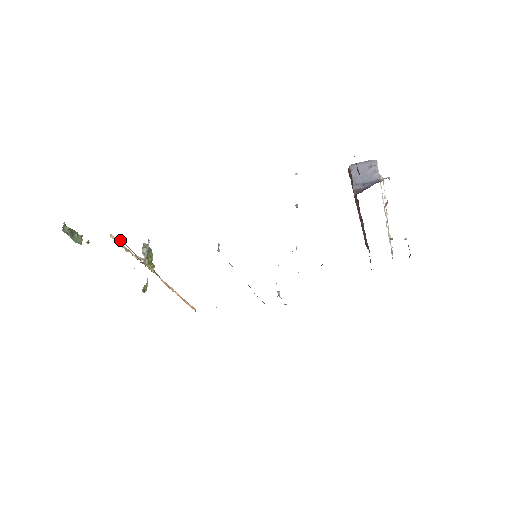
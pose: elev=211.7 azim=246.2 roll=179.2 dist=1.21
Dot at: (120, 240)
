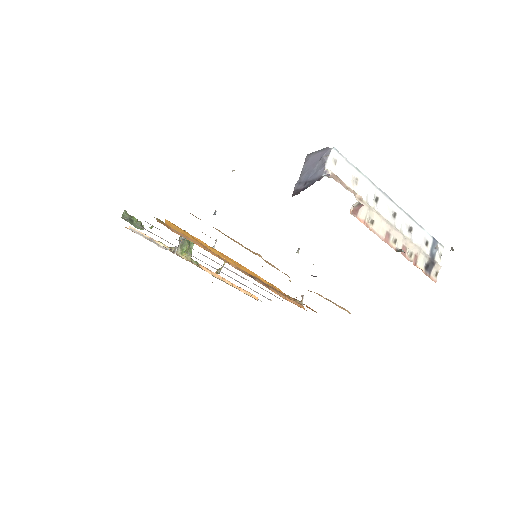
Dot at: (136, 232)
